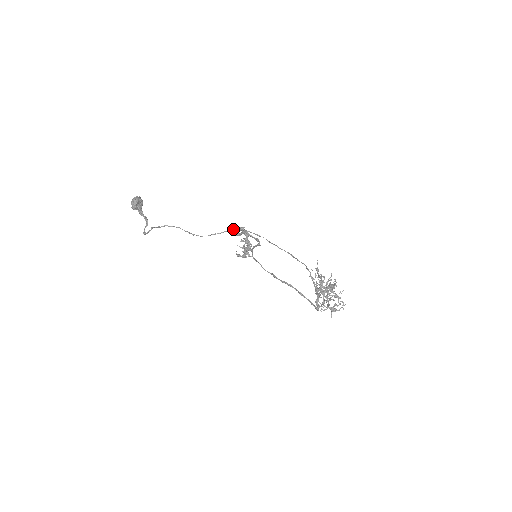
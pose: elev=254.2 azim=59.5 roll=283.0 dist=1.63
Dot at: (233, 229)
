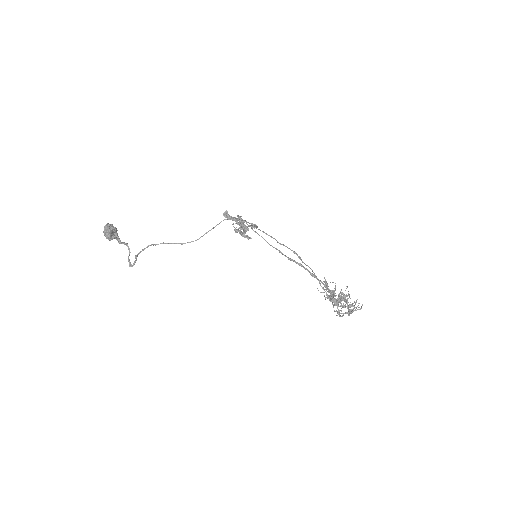
Dot at: (223, 220)
